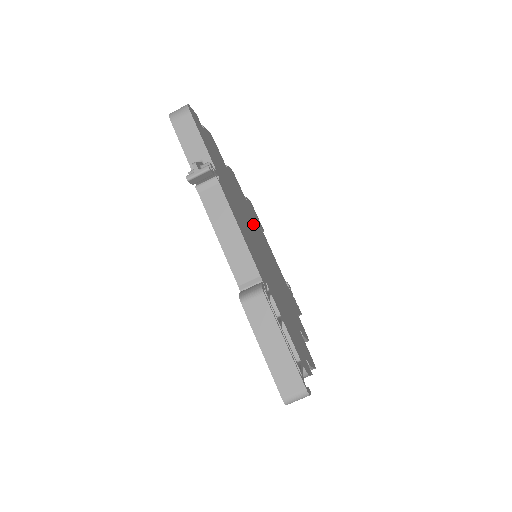
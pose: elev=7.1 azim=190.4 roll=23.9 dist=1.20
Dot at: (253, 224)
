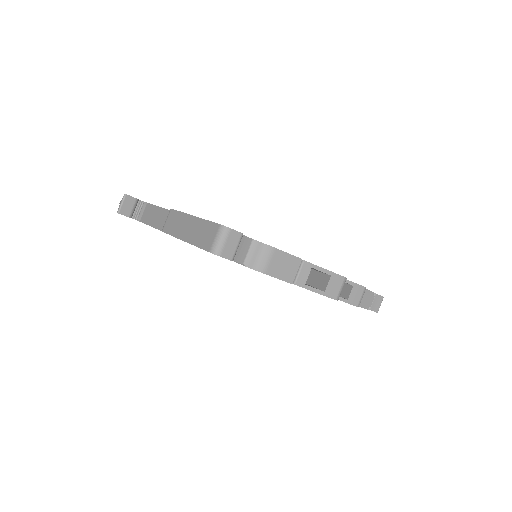
Dot at: occluded
